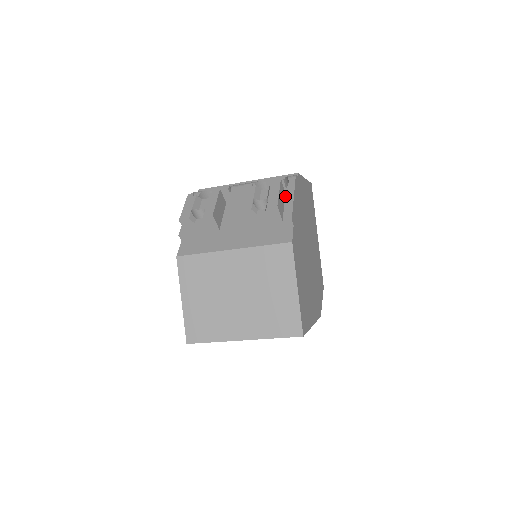
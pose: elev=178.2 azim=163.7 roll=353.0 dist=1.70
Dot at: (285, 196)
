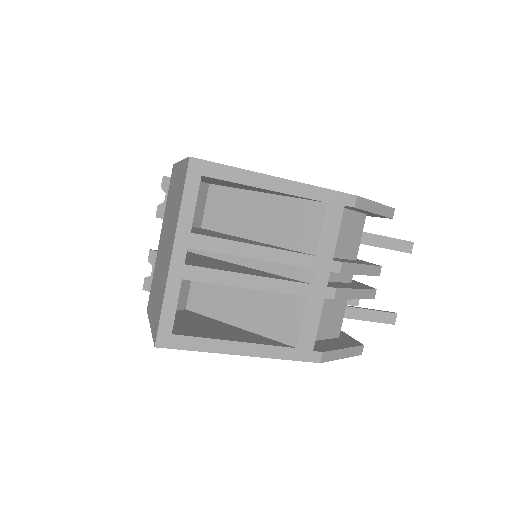
Dot at: occluded
